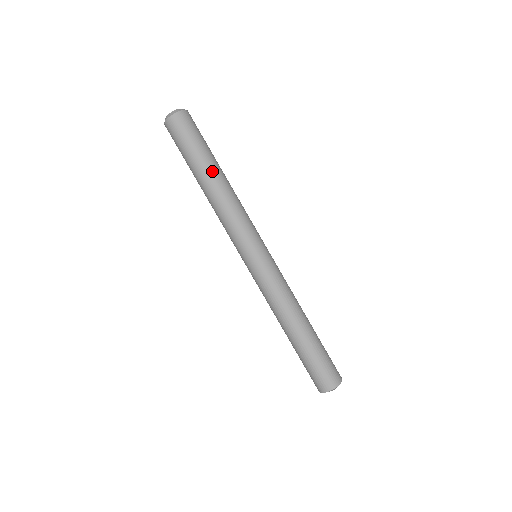
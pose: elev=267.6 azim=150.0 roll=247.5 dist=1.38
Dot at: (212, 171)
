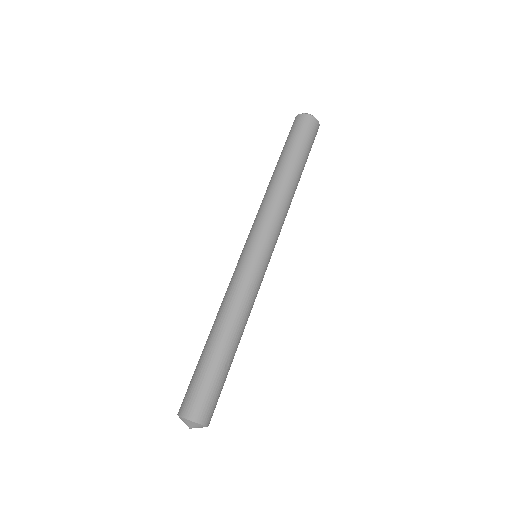
Dot at: (300, 174)
